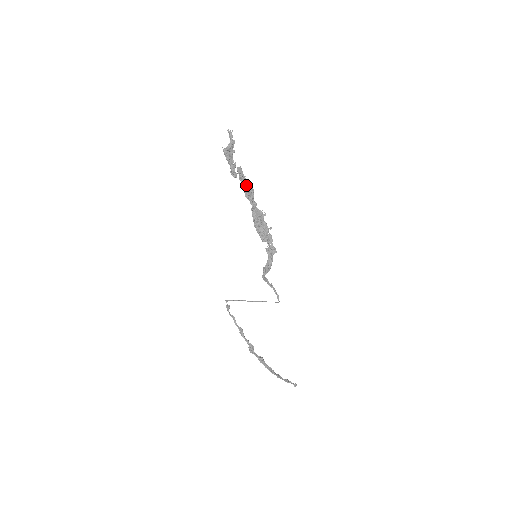
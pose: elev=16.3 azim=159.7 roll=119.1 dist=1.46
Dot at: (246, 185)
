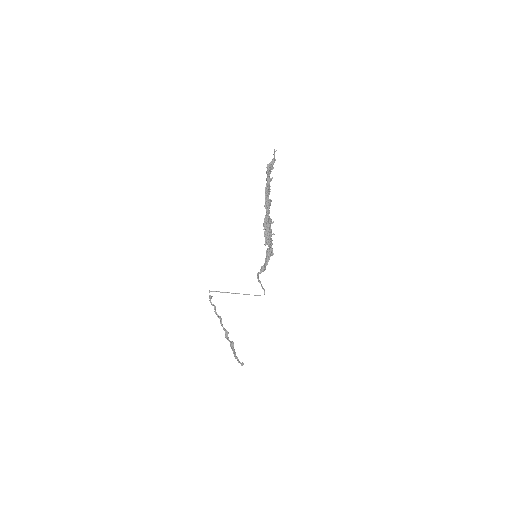
Dot at: occluded
